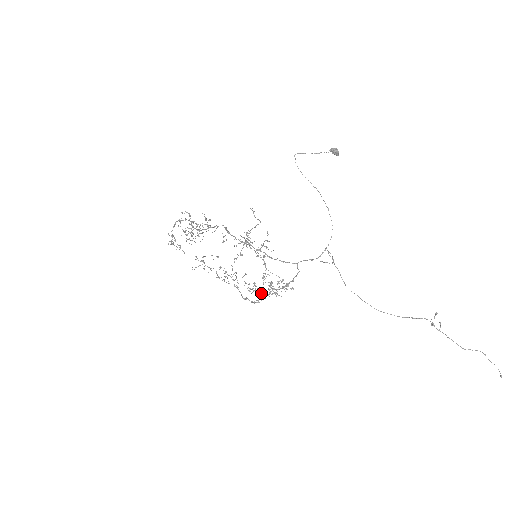
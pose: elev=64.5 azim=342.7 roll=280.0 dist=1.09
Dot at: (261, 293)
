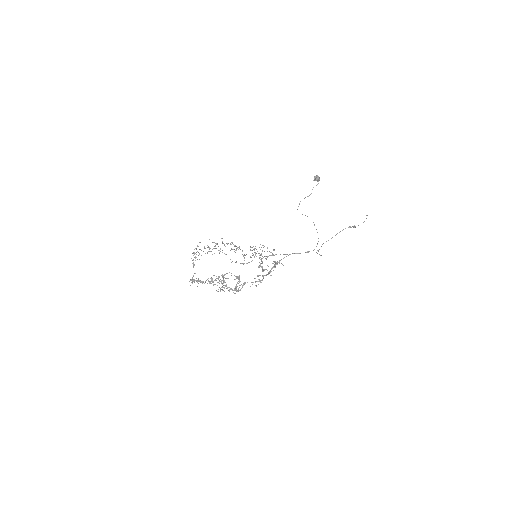
Dot at: occluded
